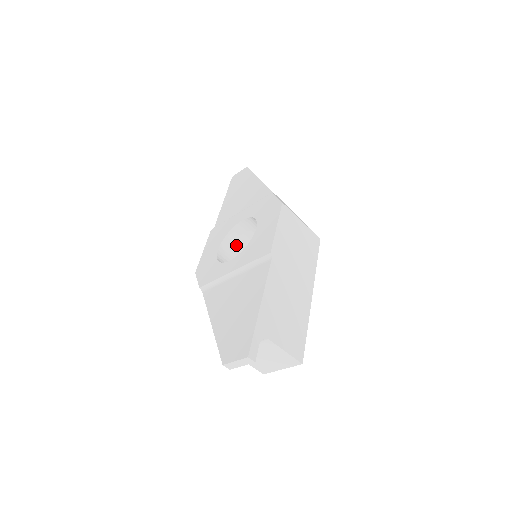
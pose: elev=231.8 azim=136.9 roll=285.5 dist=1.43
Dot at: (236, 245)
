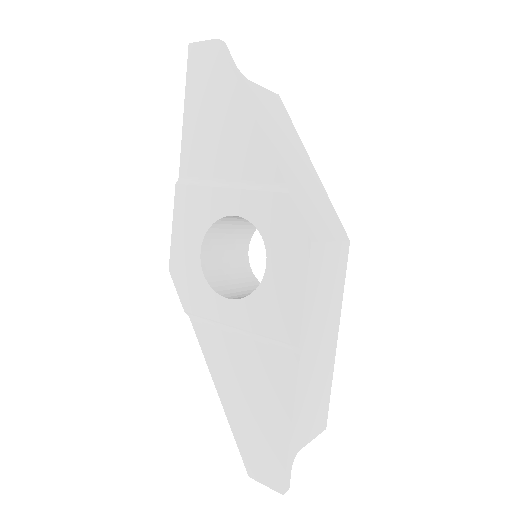
Dot at: (223, 229)
